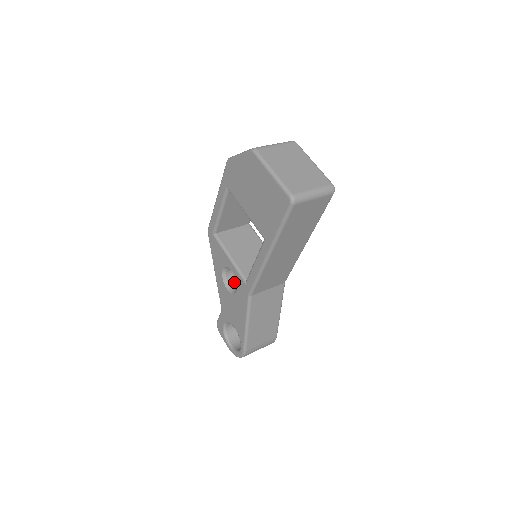
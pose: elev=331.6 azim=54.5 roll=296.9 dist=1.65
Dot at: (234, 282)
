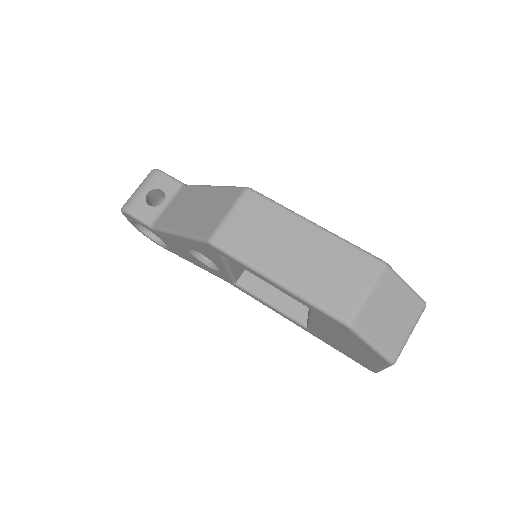
Dot at: occluded
